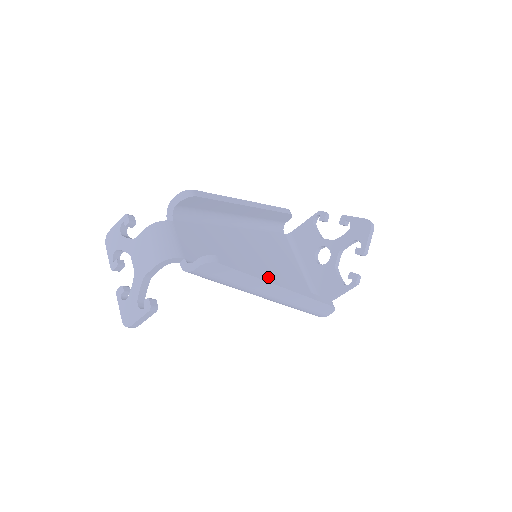
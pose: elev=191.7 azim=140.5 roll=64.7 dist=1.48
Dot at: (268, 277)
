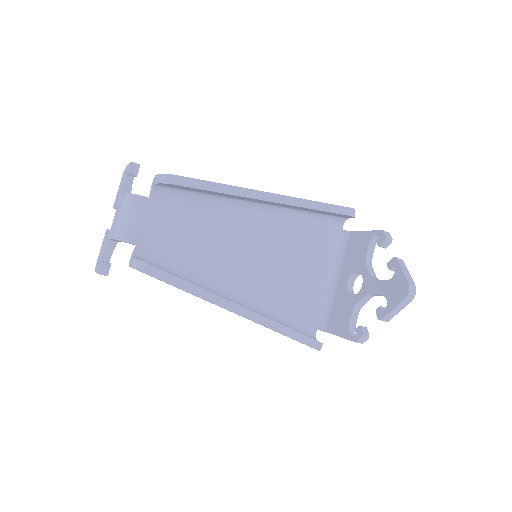
Dot at: (222, 299)
